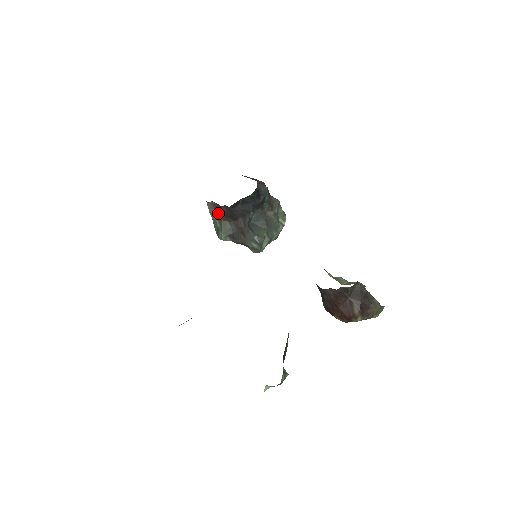
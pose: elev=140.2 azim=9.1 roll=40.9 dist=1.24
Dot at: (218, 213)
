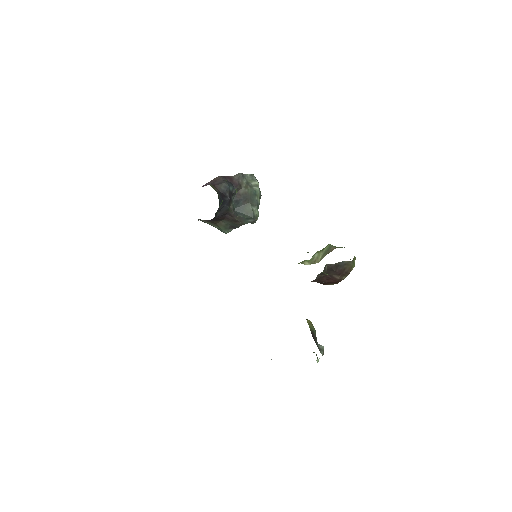
Dot at: (210, 222)
